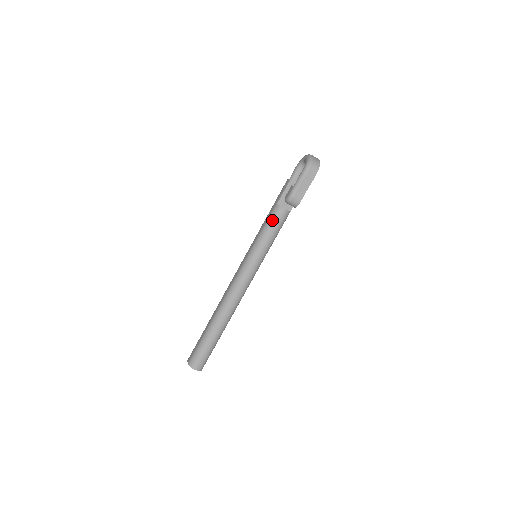
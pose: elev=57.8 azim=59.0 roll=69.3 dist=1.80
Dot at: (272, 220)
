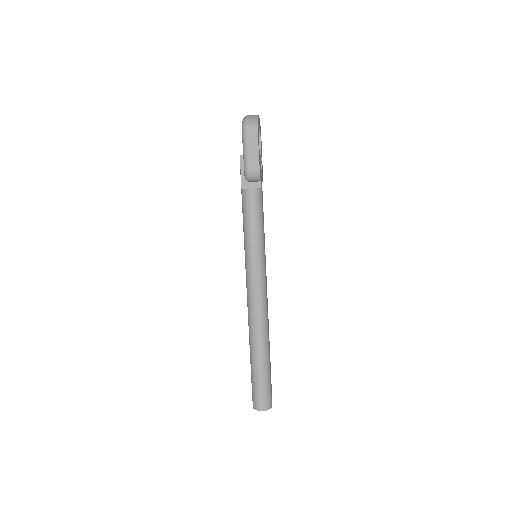
Dot at: (245, 209)
